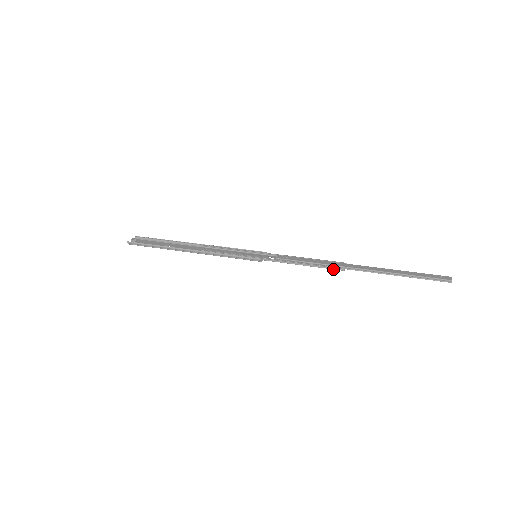
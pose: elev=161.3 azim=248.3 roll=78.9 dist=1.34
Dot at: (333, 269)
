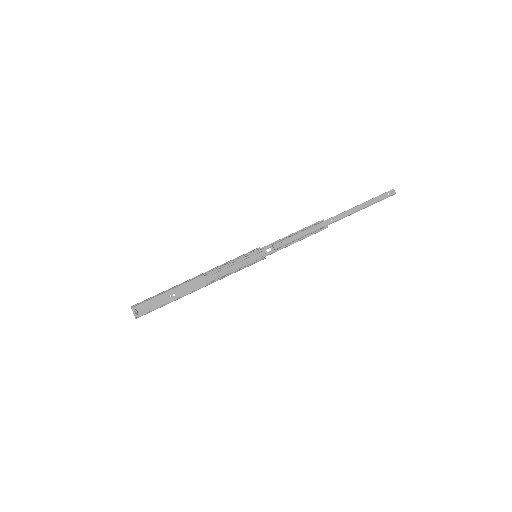
Dot at: occluded
